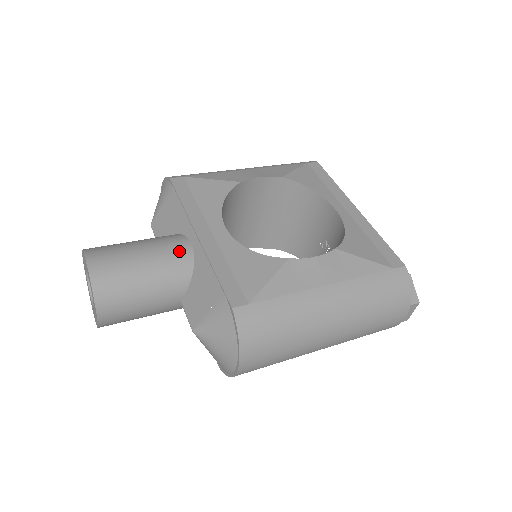
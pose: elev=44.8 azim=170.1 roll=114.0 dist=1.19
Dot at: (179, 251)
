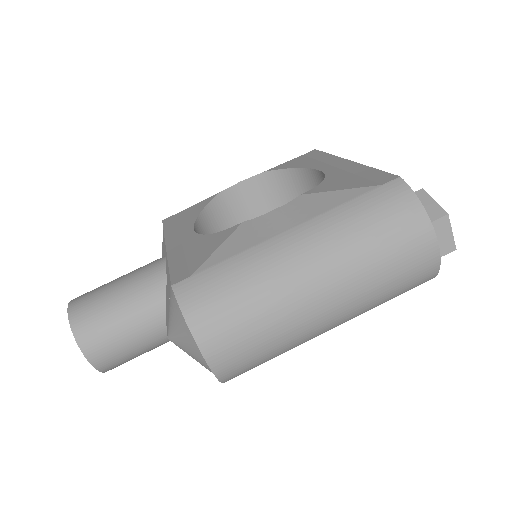
Dot at: (152, 268)
